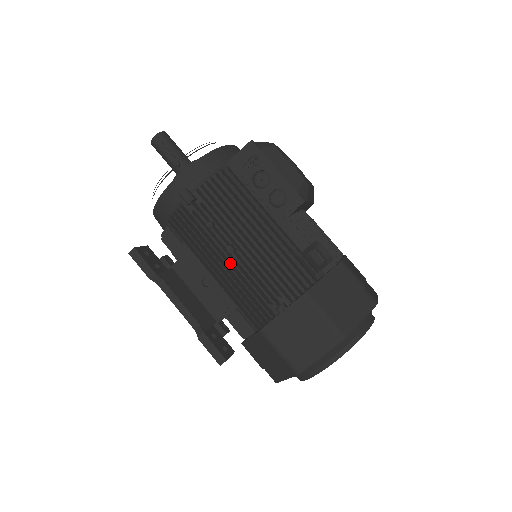
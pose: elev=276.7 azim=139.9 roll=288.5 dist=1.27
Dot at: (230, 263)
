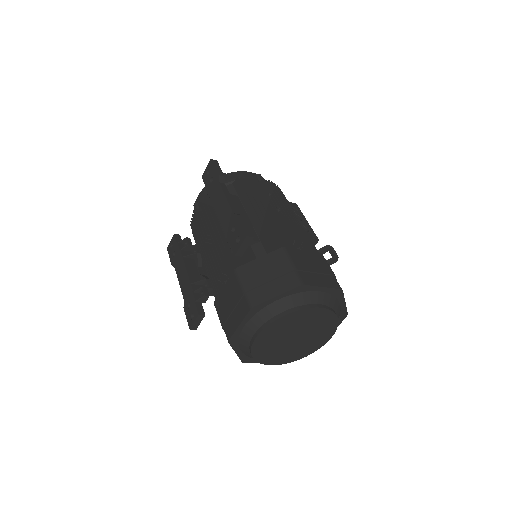
Dot at: occluded
